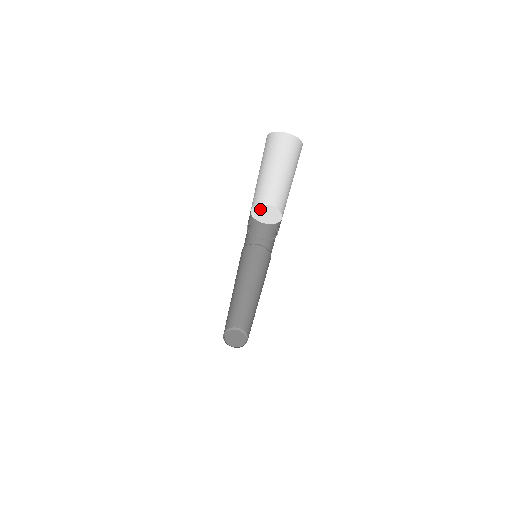
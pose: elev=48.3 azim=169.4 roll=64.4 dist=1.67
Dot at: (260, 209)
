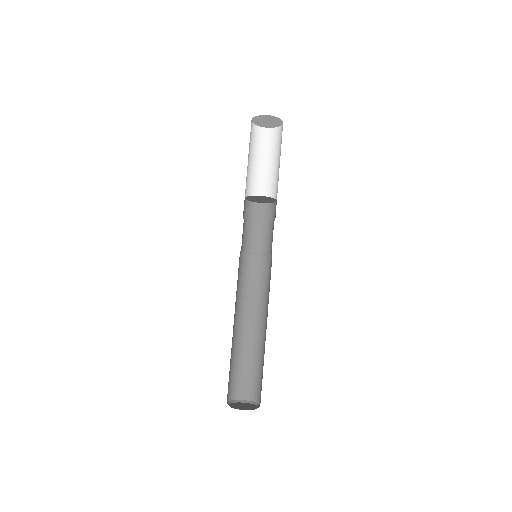
Dot at: (252, 199)
